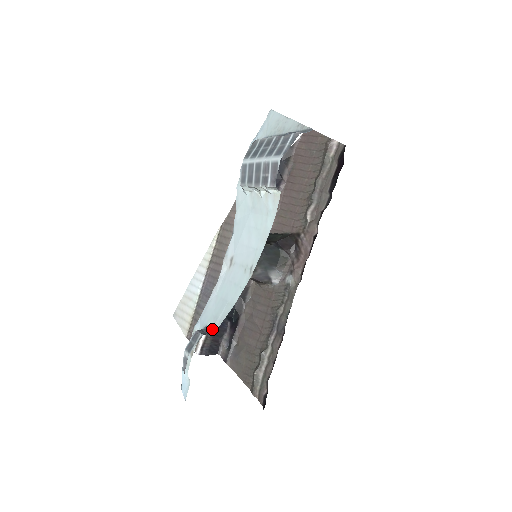
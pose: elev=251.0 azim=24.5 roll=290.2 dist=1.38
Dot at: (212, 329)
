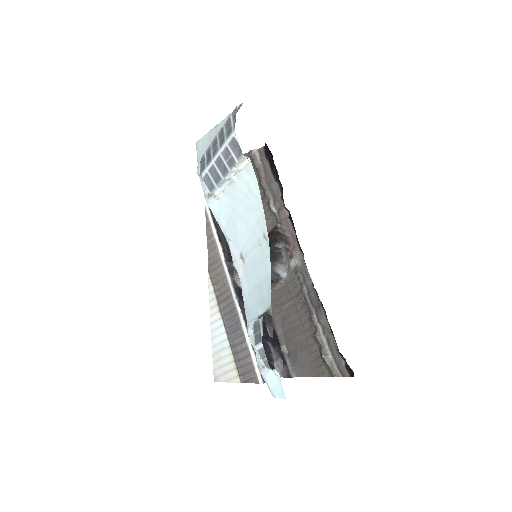
Dot at: (266, 310)
